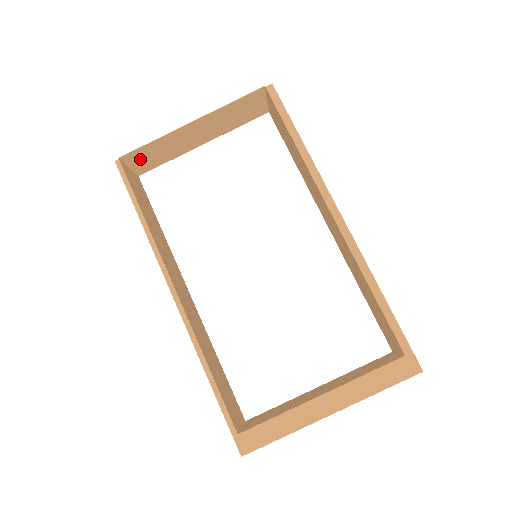
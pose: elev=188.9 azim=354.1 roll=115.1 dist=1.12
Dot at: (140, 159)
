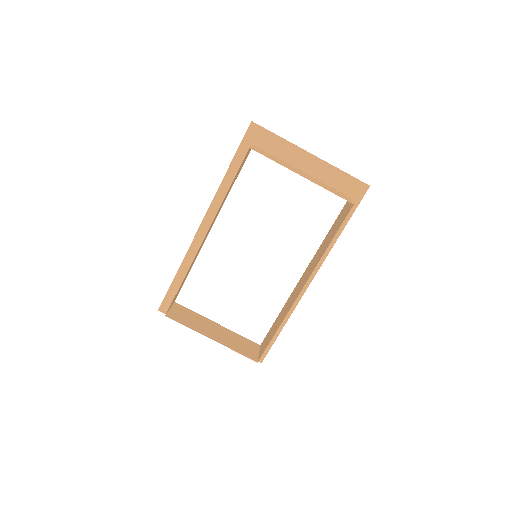
Dot at: (261, 152)
